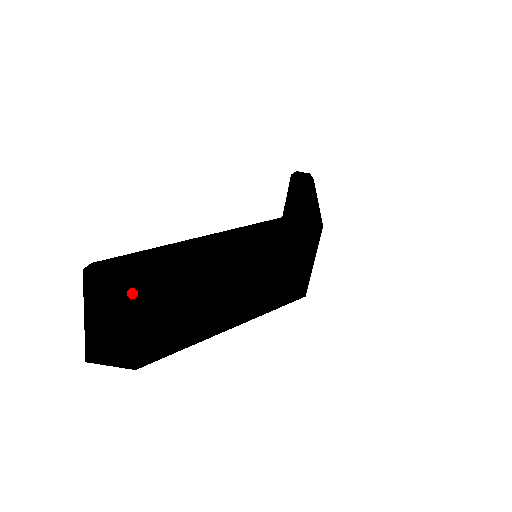
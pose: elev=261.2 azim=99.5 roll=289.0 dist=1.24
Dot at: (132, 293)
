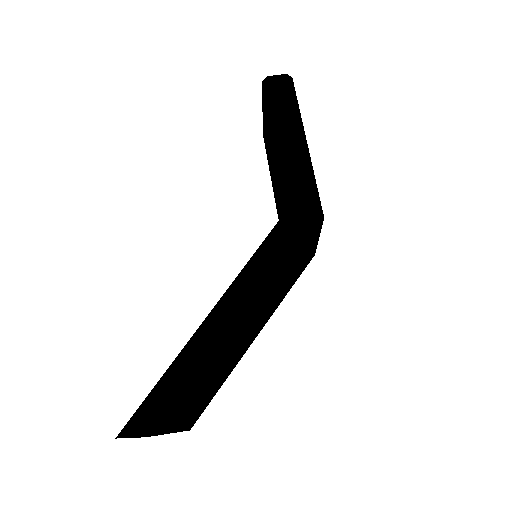
Dot at: occluded
